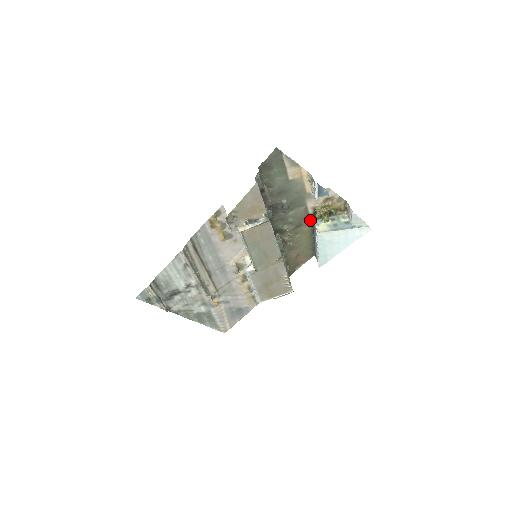
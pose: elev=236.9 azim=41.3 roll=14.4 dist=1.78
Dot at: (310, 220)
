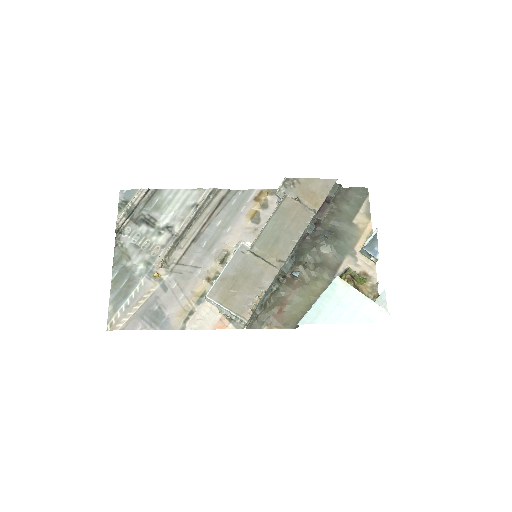
Dot at: (331, 280)
